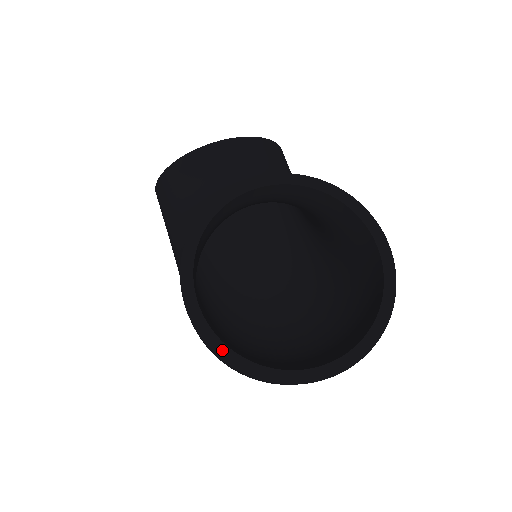
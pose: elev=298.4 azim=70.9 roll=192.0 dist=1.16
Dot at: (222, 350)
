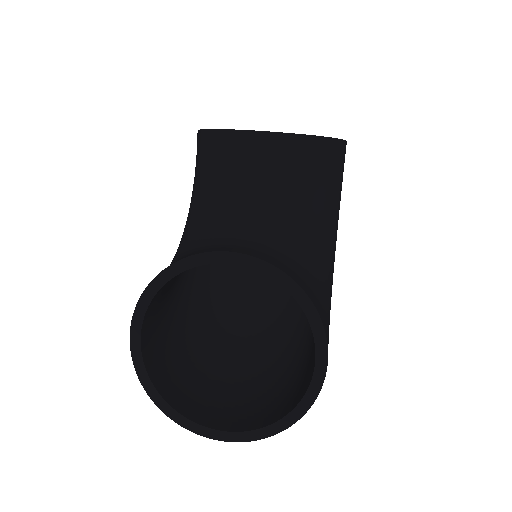
Dot at: (147, 384)
